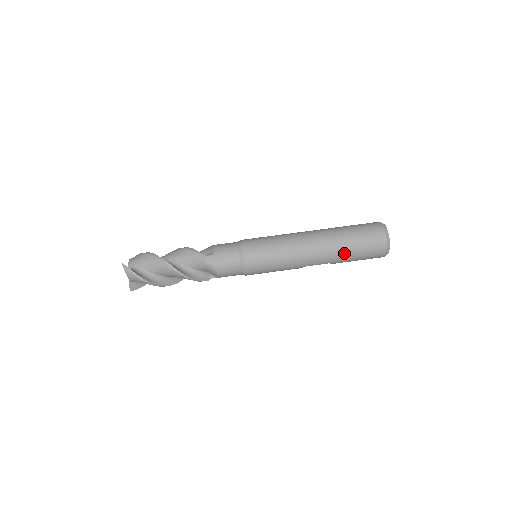
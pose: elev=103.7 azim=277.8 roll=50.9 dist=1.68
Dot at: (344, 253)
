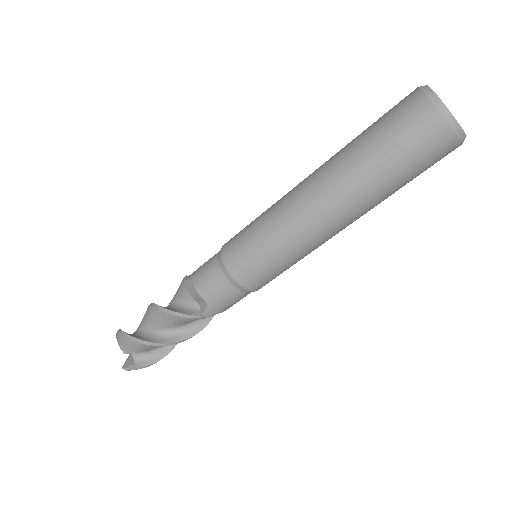
Dot at: occluded
